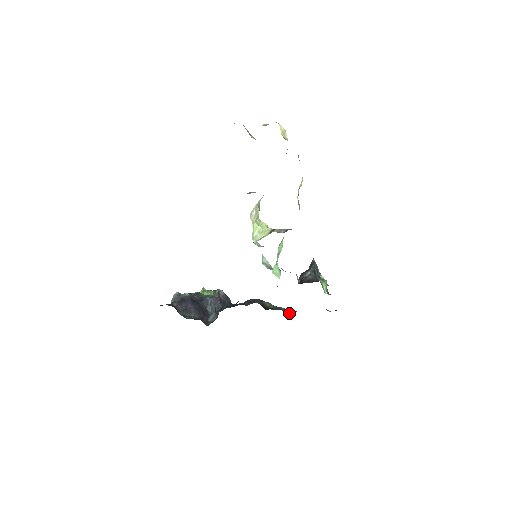
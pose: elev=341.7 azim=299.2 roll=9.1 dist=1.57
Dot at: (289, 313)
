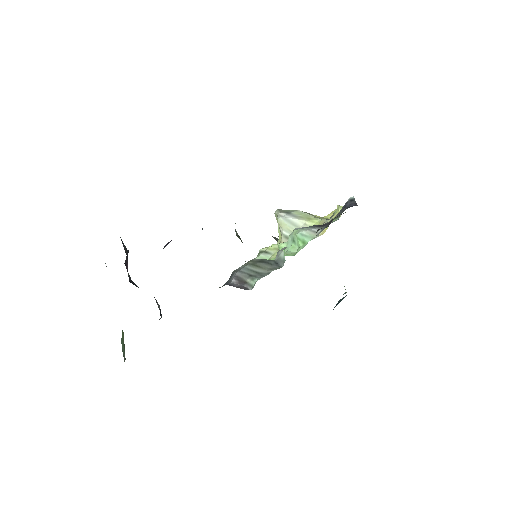
Dot at: occluded
